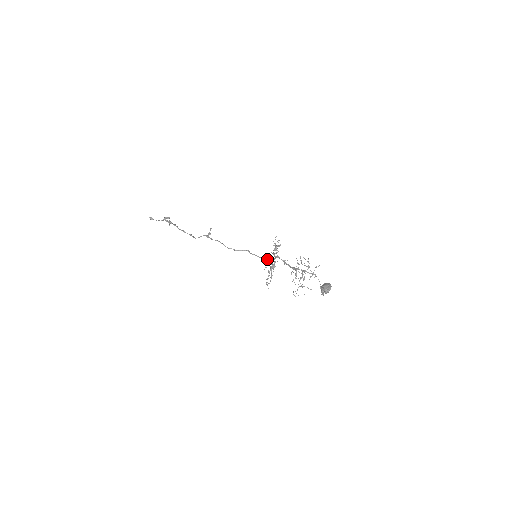
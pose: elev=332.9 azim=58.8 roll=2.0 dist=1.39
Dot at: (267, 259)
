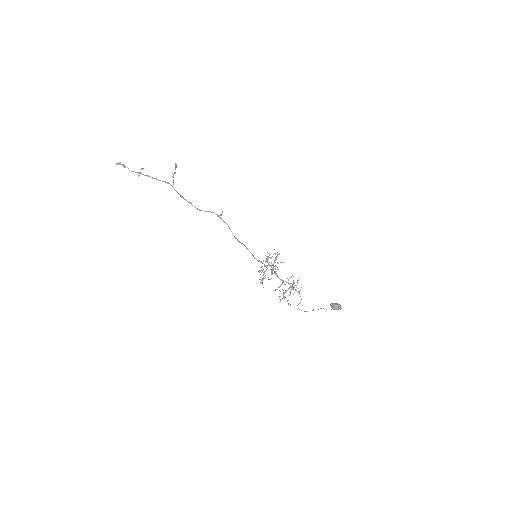
Dot at: (263, 263)
